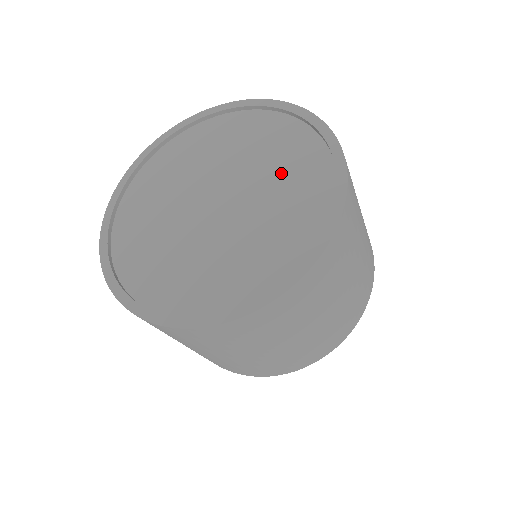
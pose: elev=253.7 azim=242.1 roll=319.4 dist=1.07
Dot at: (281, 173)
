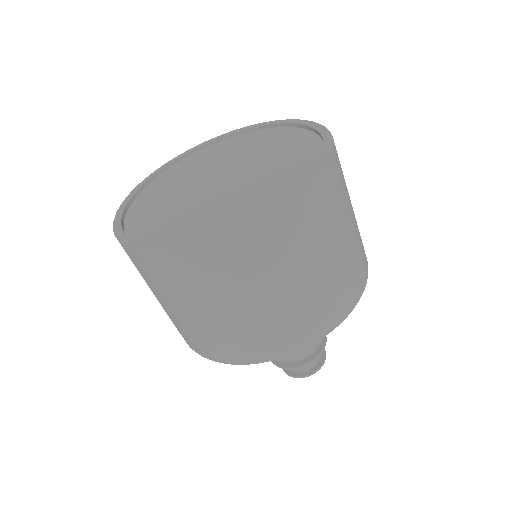
Dot at: (277, 153)
